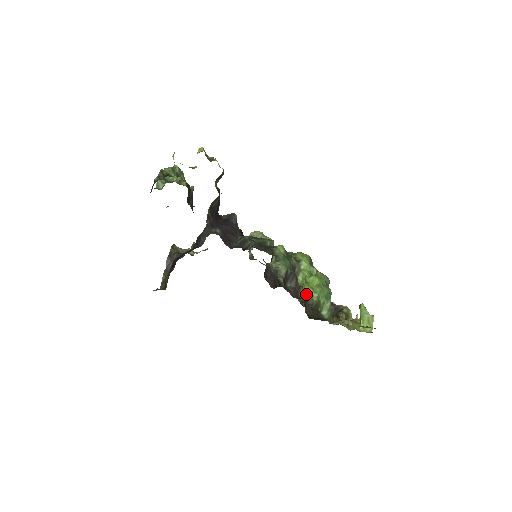
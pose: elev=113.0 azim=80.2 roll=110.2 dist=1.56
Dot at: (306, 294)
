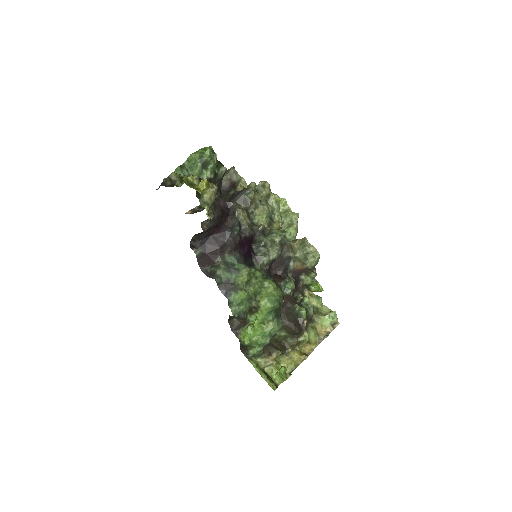
Dot at: (244, 334)
